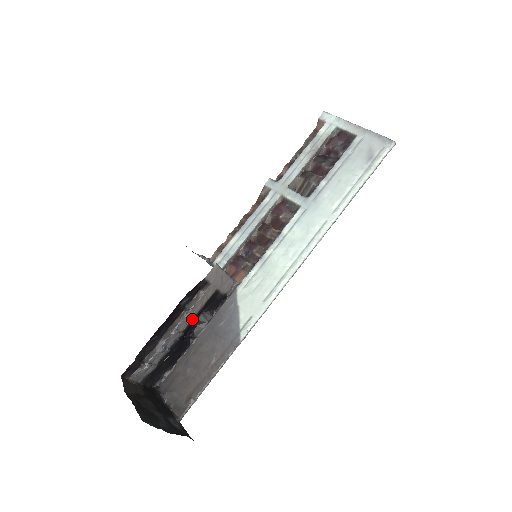
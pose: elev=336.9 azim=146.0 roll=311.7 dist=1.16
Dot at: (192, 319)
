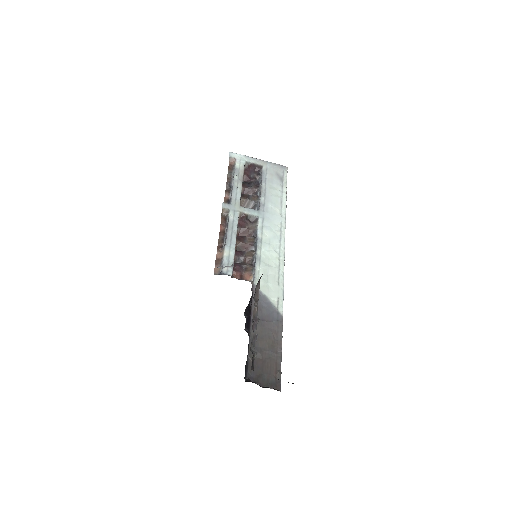
Dot at: occluded
